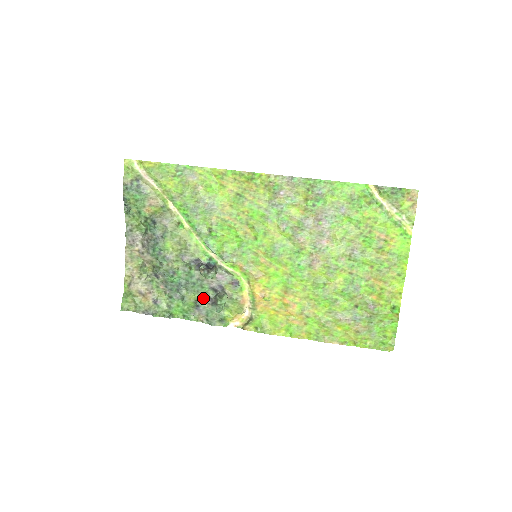
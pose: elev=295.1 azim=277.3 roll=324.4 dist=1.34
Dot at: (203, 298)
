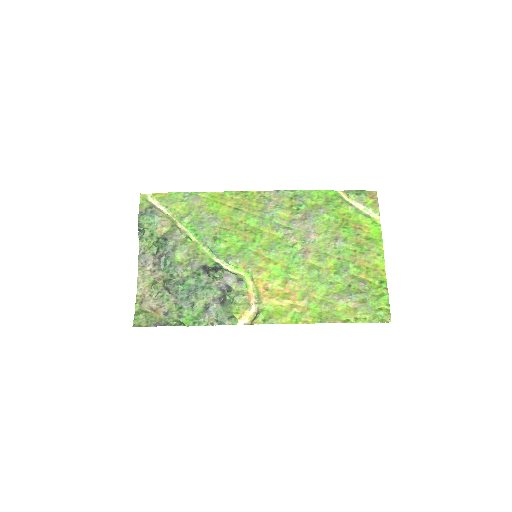
Dot at: (212, 300)
